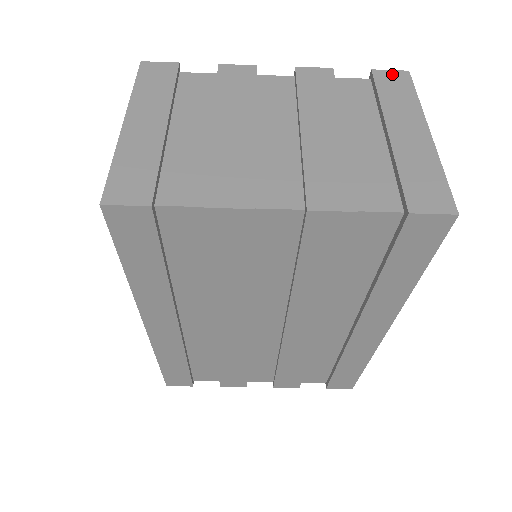
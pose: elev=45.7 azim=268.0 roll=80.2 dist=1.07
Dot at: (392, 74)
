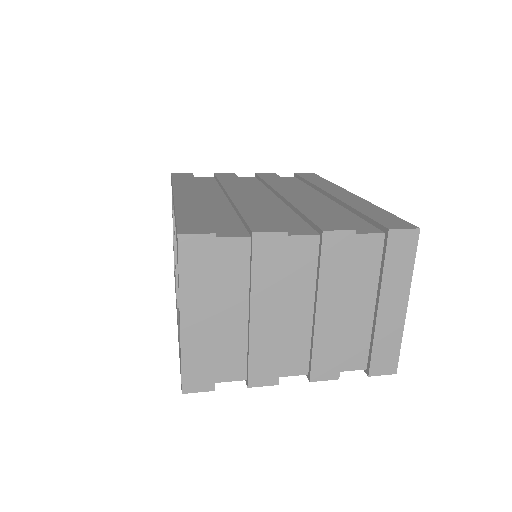
Dot at: (404, 235)
